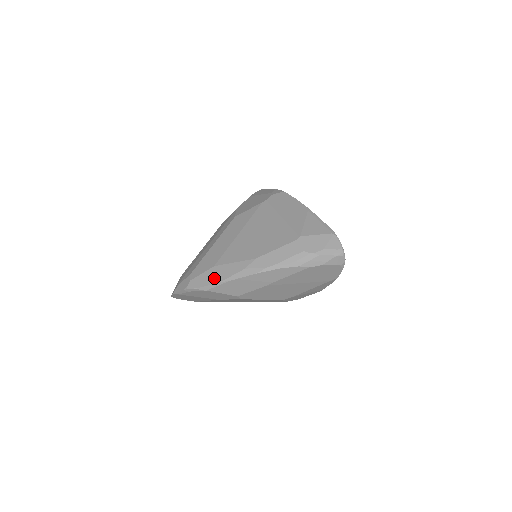
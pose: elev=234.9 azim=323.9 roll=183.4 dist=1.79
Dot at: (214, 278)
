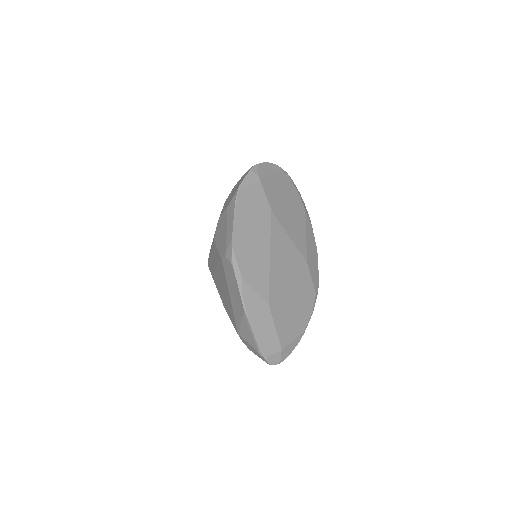
Dot at: occluded
